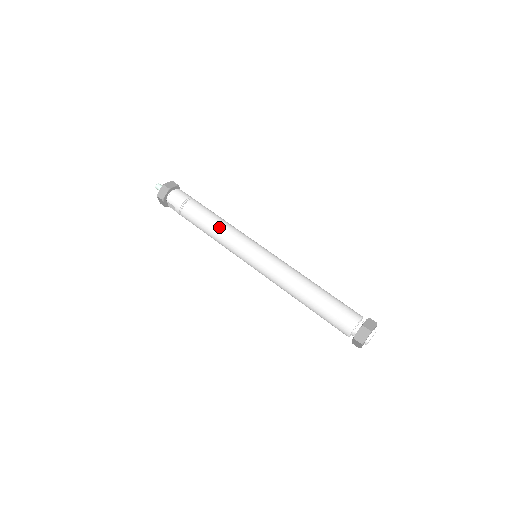
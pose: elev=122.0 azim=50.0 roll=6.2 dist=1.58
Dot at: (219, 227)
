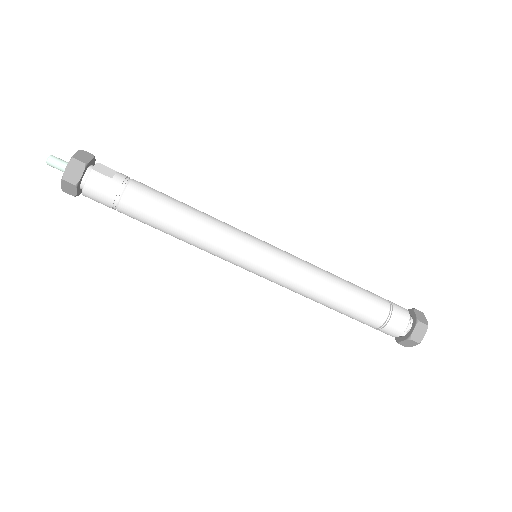
Dot at: (189, 238)
